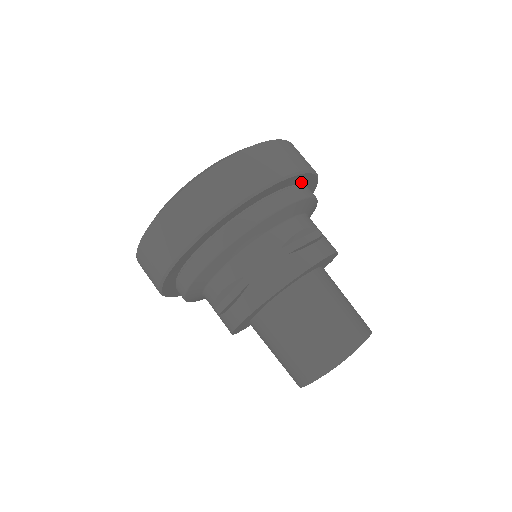
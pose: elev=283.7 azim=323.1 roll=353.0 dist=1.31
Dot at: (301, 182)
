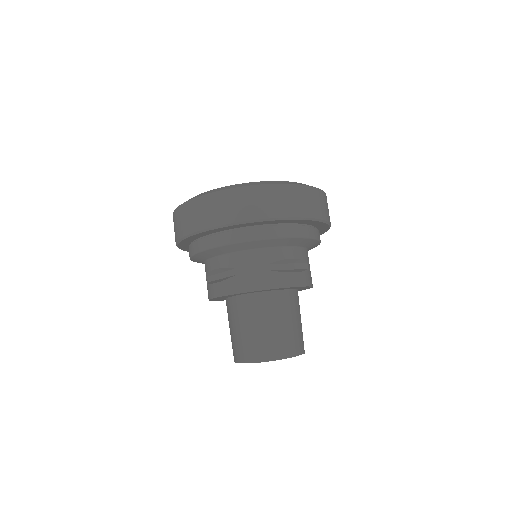
Dot at: (313, 224)
